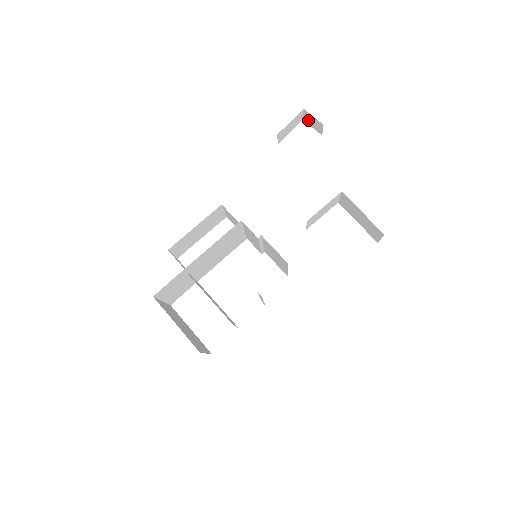
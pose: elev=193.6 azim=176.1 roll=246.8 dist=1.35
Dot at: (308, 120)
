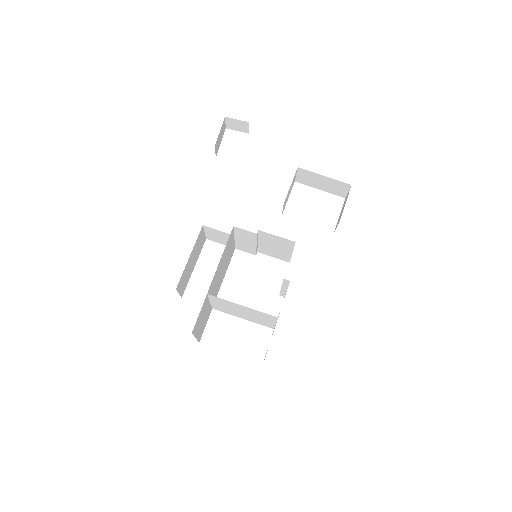
Dot at: (231, 126)
